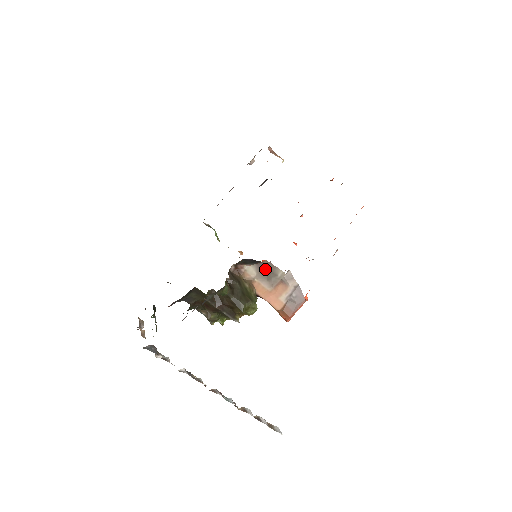
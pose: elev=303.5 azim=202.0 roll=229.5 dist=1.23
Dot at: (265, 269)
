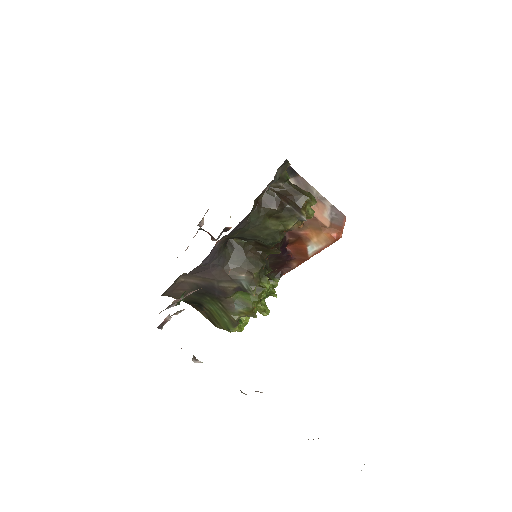
Dot at: (302, 184)
